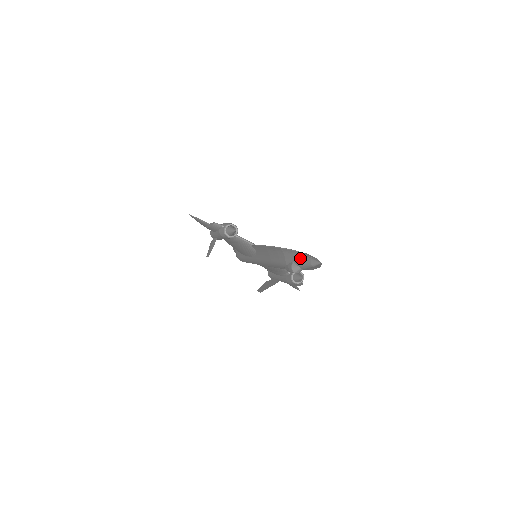
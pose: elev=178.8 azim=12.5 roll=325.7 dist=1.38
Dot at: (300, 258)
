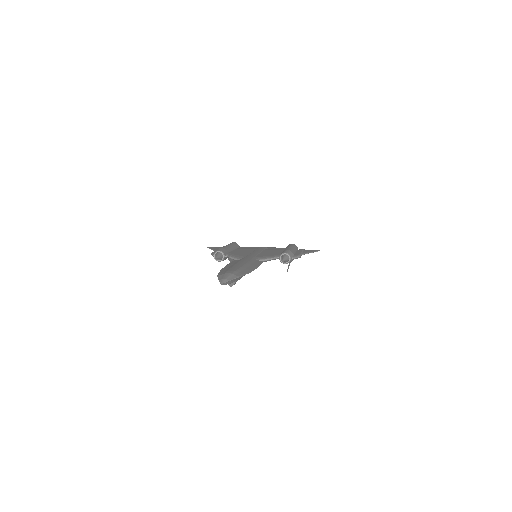
Dot at: occluded
